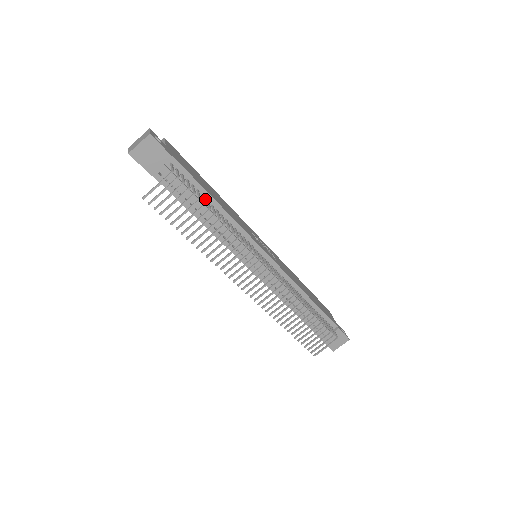
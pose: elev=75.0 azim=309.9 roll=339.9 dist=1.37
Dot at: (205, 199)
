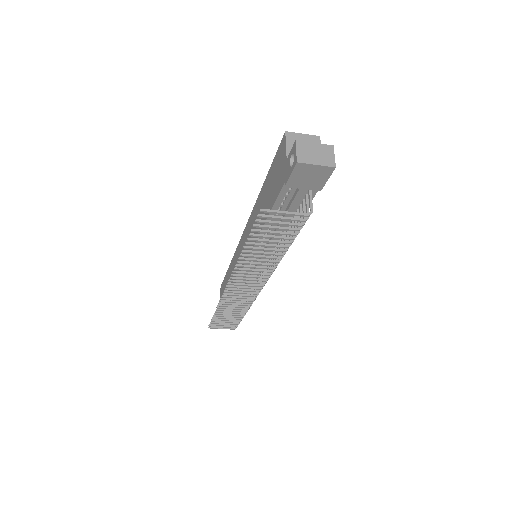
Dot at: (290, 222)
